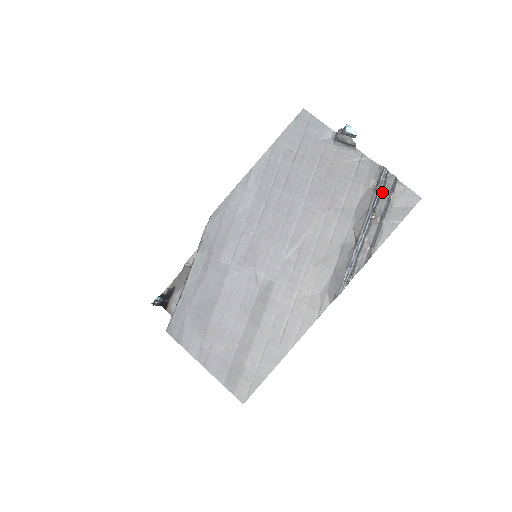
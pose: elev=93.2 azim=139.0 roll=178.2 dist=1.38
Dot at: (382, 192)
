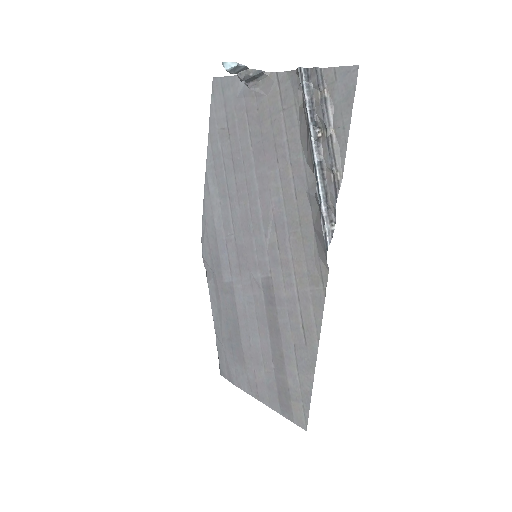
Dot at: (312, 98)
